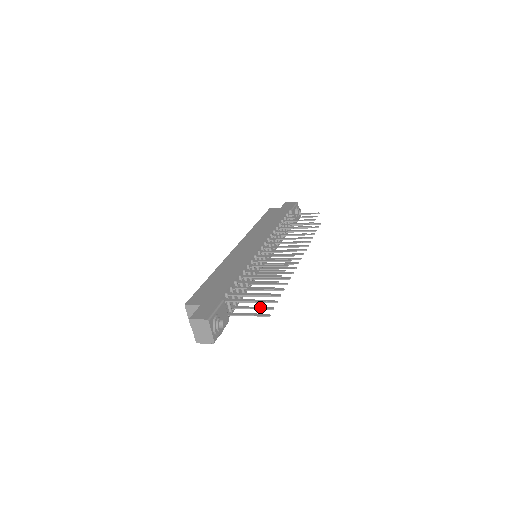
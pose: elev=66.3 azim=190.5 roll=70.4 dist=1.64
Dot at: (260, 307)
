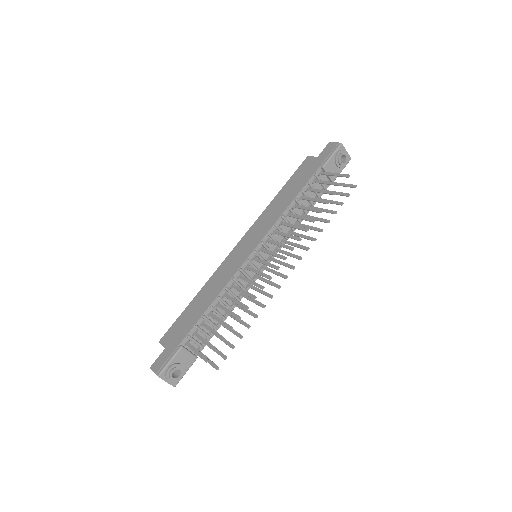
Dot at: (218, 351)
